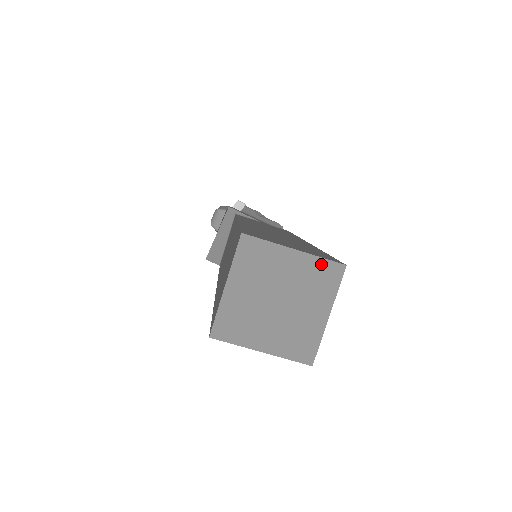
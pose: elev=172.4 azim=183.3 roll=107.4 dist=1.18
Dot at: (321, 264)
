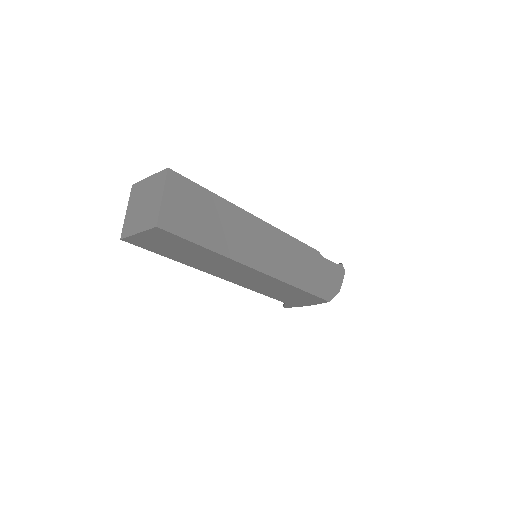
Dot at: (159, 175)
